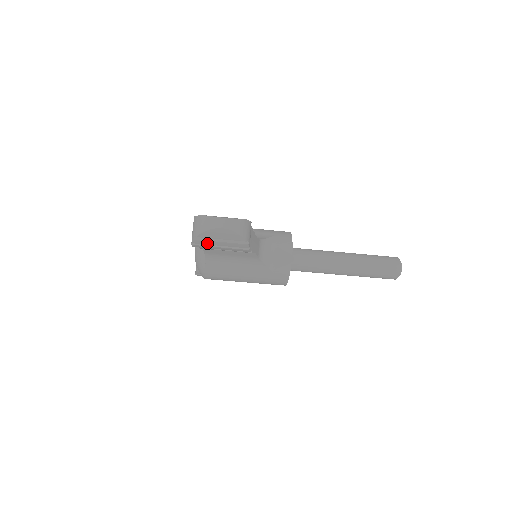
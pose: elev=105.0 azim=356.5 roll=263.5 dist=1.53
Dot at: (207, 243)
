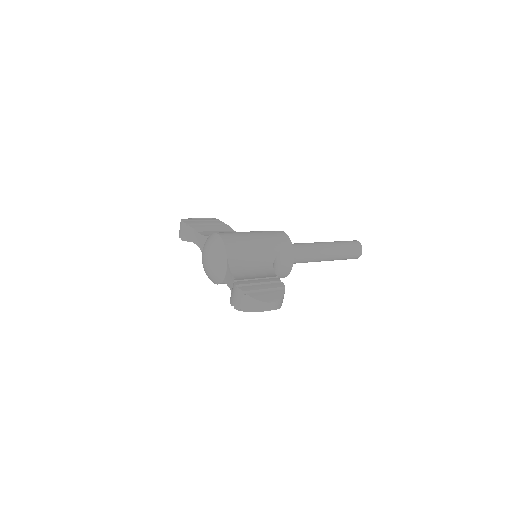
Dot at: occluded
